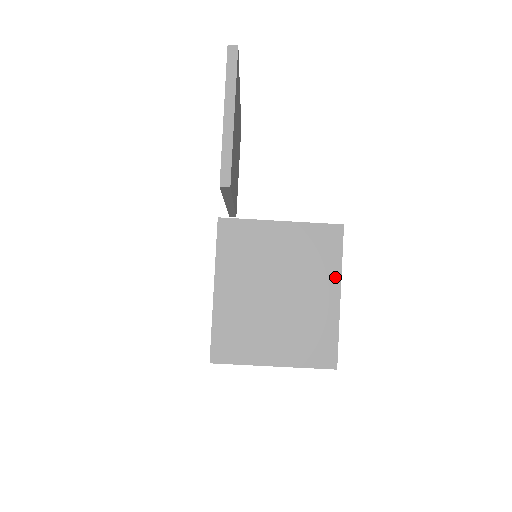
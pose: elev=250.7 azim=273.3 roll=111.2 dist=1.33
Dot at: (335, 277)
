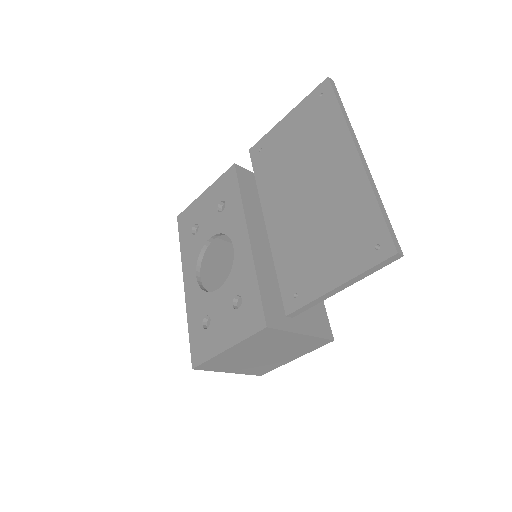
Dot at: (302, 354)
